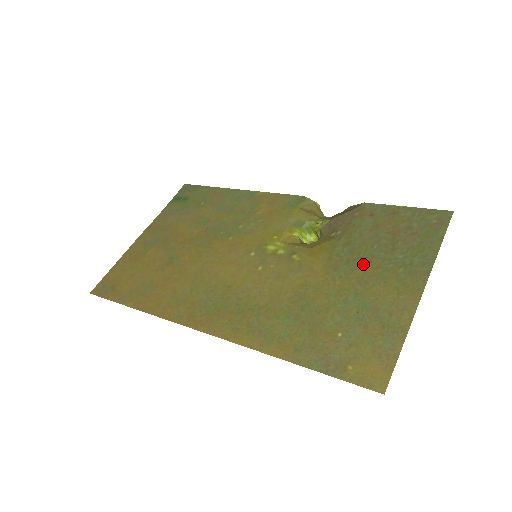
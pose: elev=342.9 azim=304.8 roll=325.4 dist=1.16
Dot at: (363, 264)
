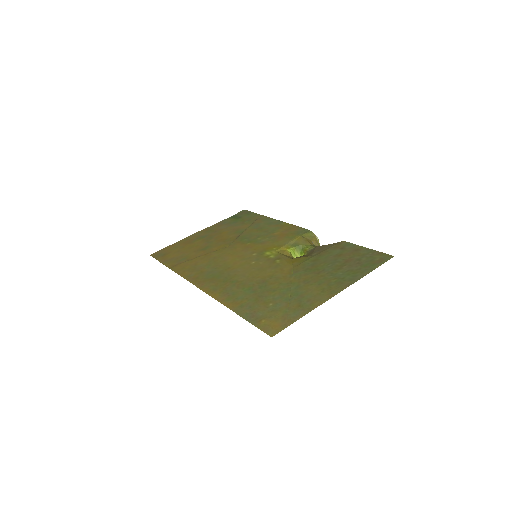
Dot at: (314, 272)
